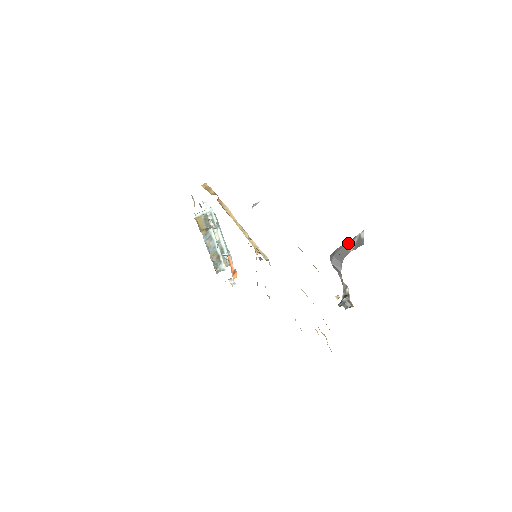
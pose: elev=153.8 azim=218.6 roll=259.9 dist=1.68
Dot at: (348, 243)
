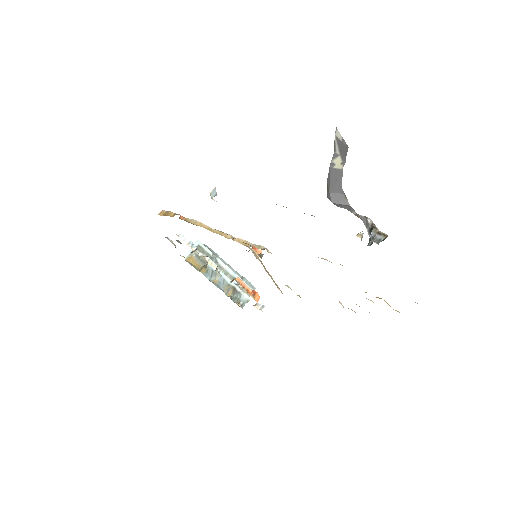
Dot at: (332, 161)
